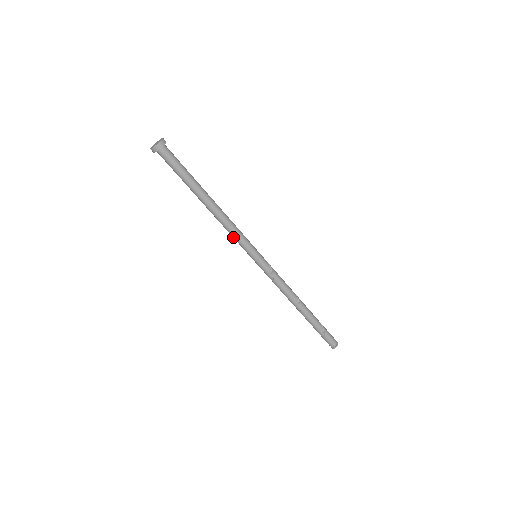
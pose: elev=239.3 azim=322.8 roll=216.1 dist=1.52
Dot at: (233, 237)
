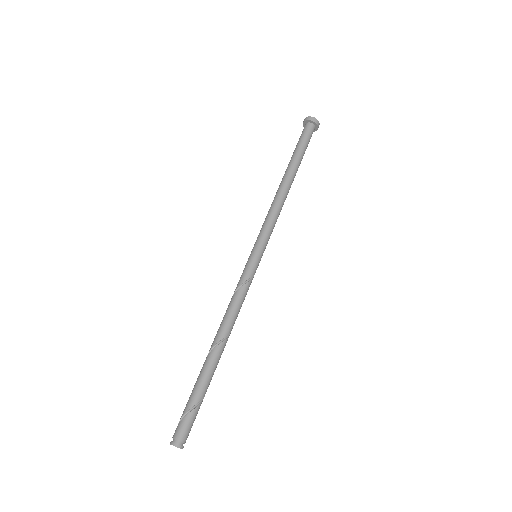
Dot at: (265, 220)
